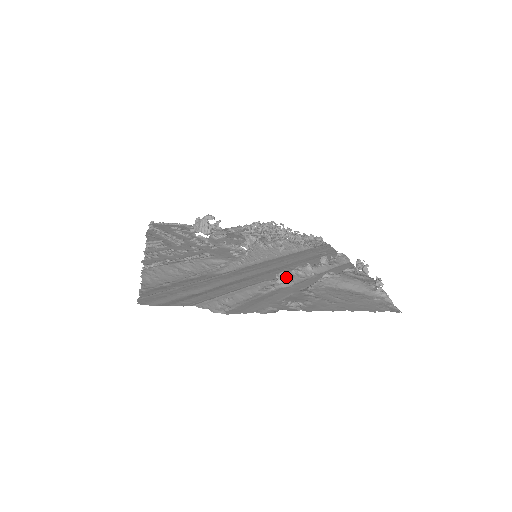
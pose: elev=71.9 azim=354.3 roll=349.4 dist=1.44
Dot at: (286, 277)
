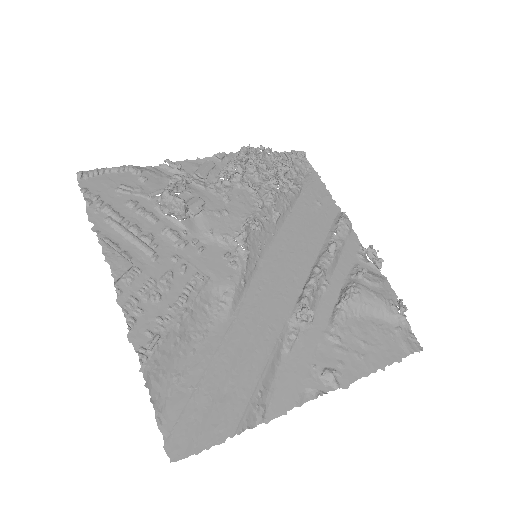
Dot at: (308, 317)
